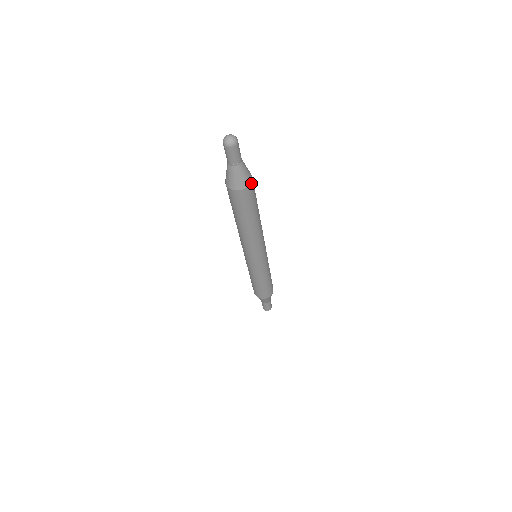
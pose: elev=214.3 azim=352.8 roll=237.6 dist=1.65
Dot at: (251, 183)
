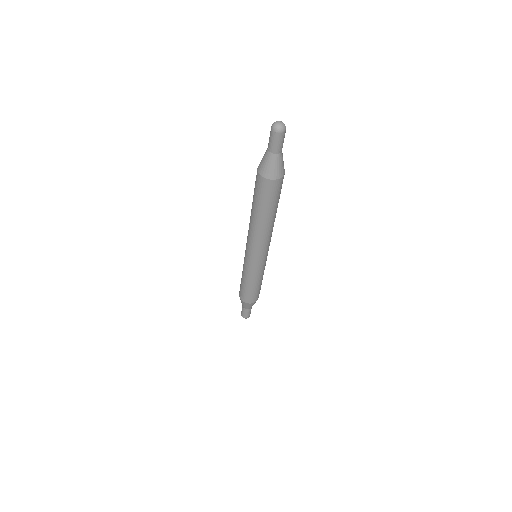
Dot at: (284, 173)
